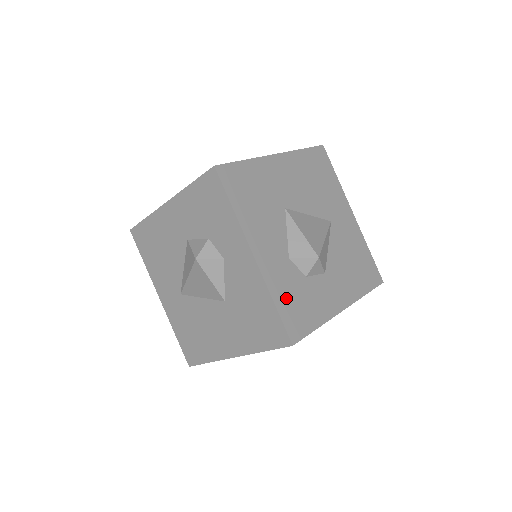
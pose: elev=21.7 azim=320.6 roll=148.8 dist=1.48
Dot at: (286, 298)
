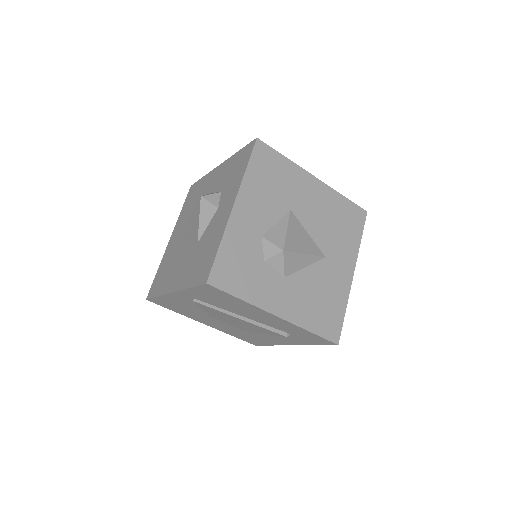
Dot at: (233, 253)
